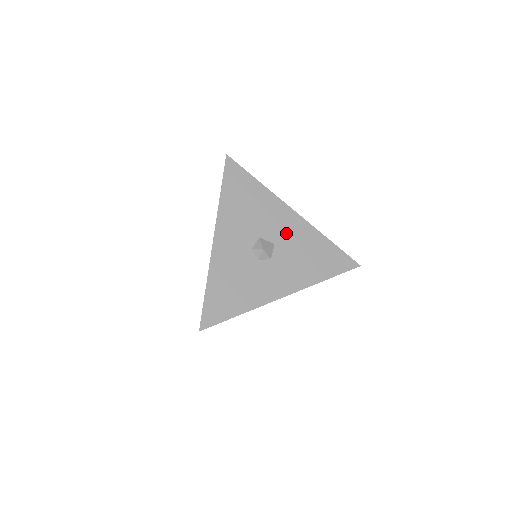
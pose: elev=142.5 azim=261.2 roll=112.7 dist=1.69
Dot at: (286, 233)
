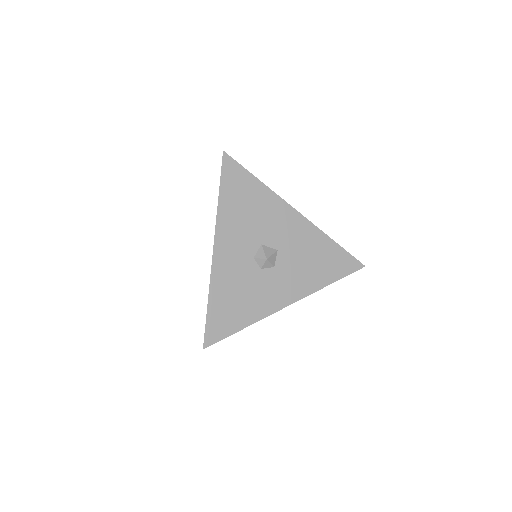
Dot at: (289, 237)
